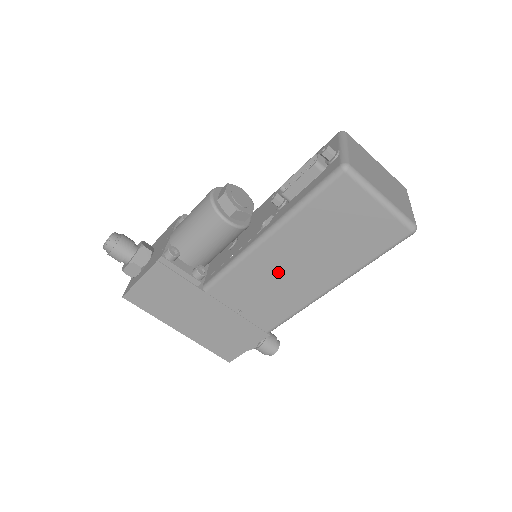
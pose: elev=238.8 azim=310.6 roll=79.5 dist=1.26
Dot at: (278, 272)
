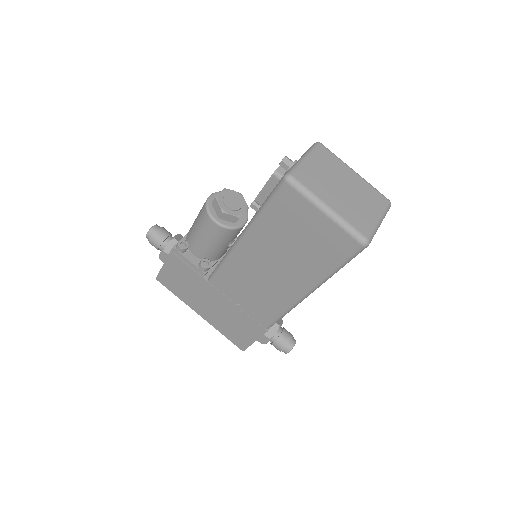
Dot at: (258, 272)
